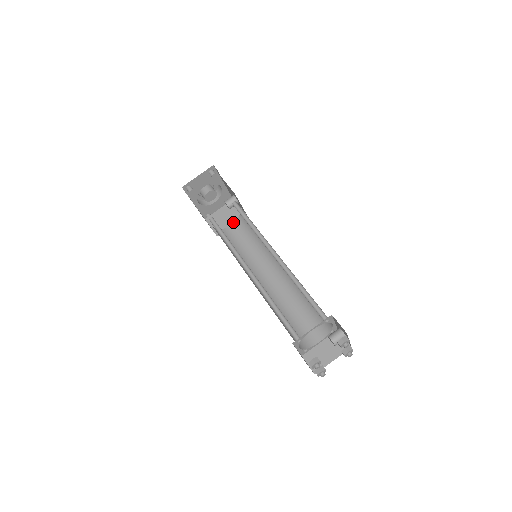
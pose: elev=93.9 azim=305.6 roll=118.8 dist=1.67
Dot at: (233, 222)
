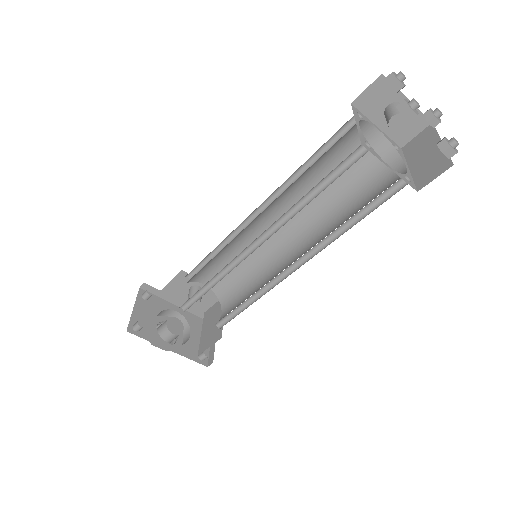
Dot at: occluded
